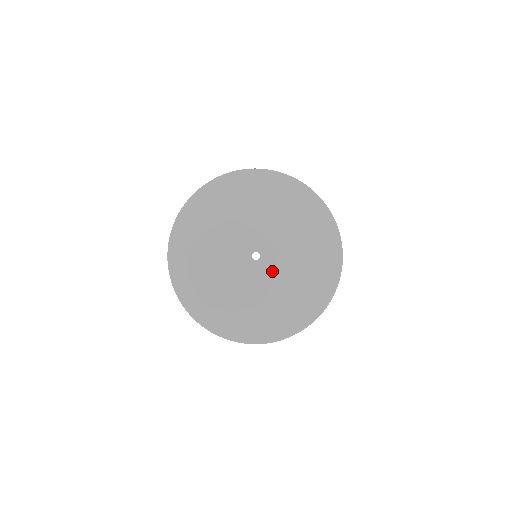
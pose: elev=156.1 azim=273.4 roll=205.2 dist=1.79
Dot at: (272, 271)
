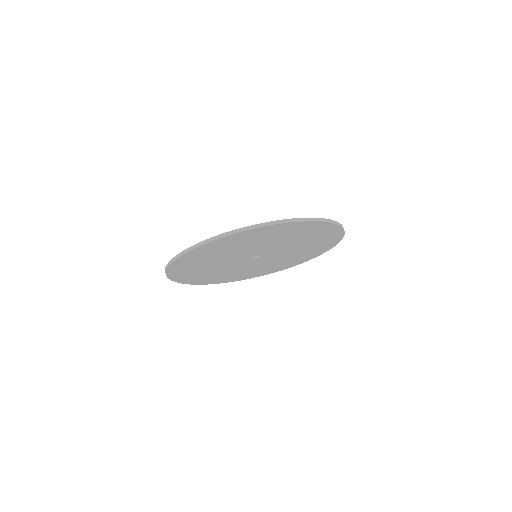
Dot at: (271, 258)
